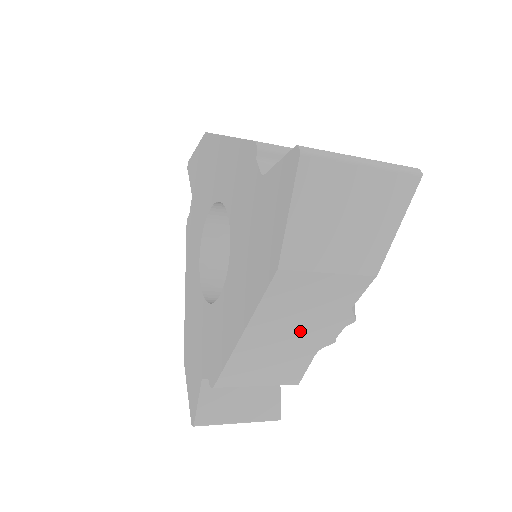
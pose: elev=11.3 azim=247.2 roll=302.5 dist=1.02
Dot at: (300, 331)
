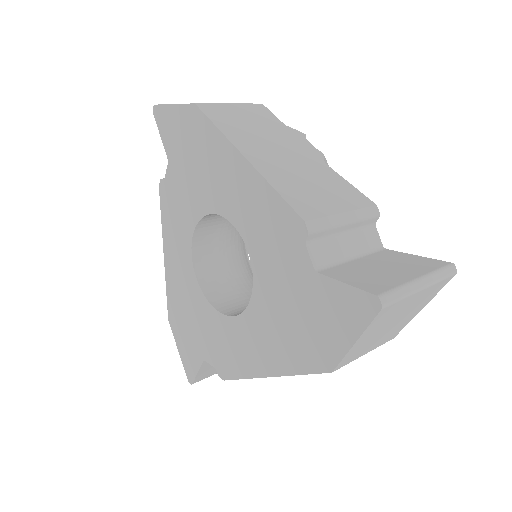
Dot at: occluded
